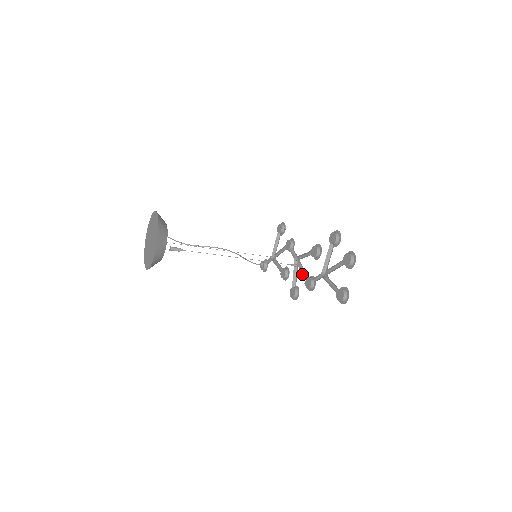
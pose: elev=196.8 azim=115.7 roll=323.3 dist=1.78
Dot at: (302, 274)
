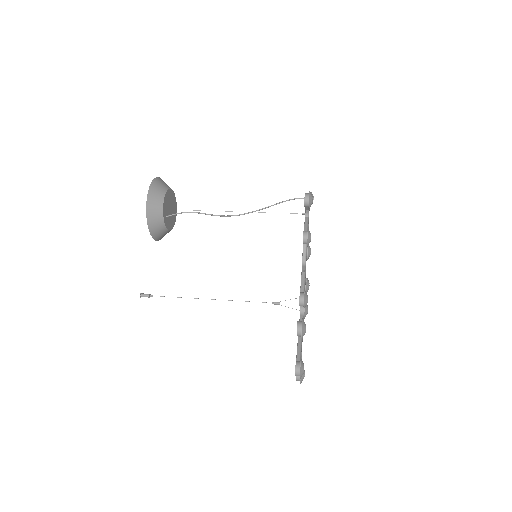
Dot at: occluded
